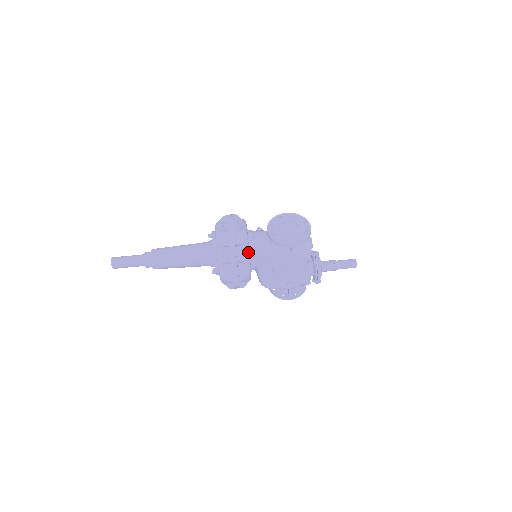
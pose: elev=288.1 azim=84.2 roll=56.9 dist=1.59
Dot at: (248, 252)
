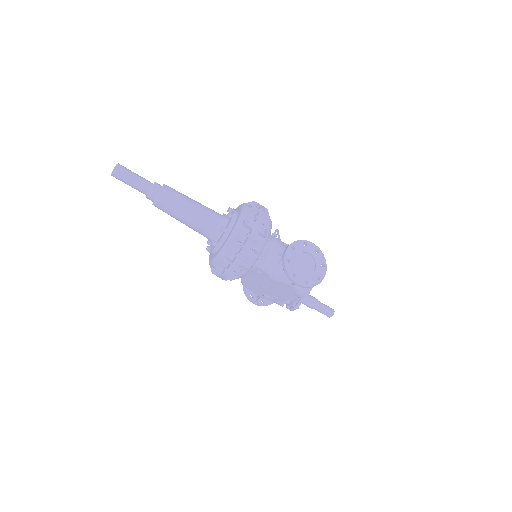
Dot at: occluded
